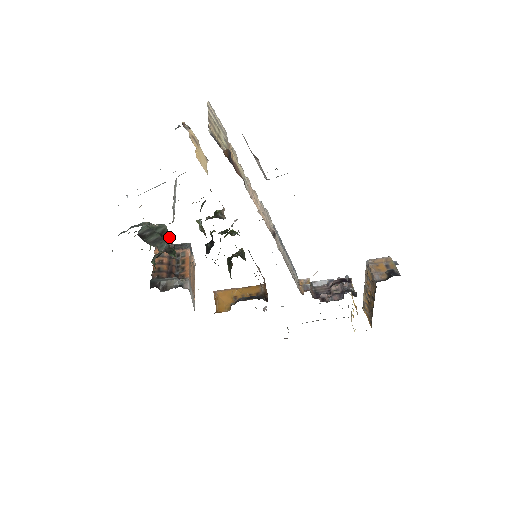
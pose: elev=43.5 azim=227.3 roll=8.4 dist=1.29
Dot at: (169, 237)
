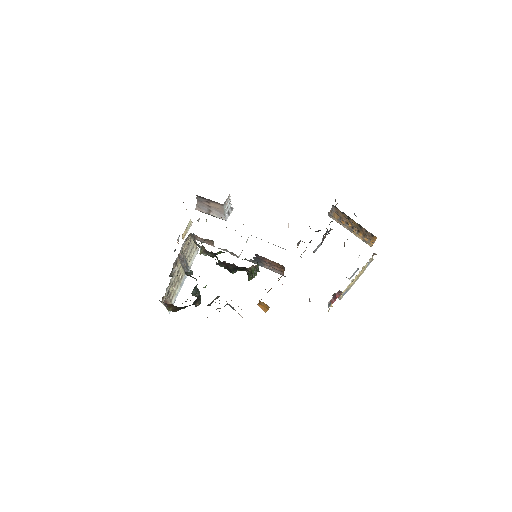
Dot at: occluded
